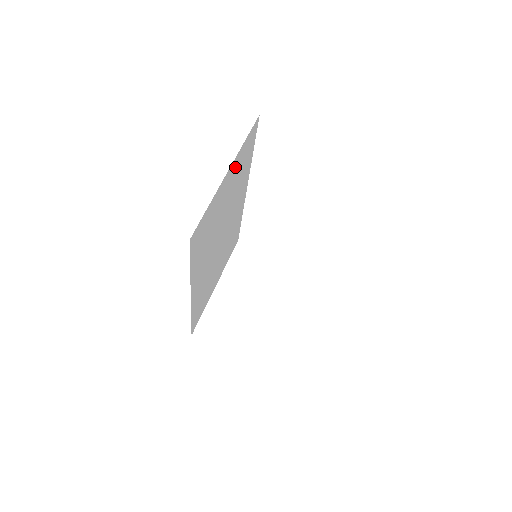
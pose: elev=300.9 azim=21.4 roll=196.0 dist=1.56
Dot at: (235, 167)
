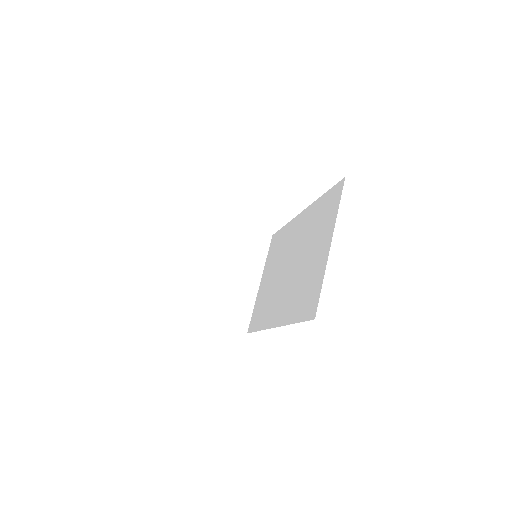
Dot at: occluded
